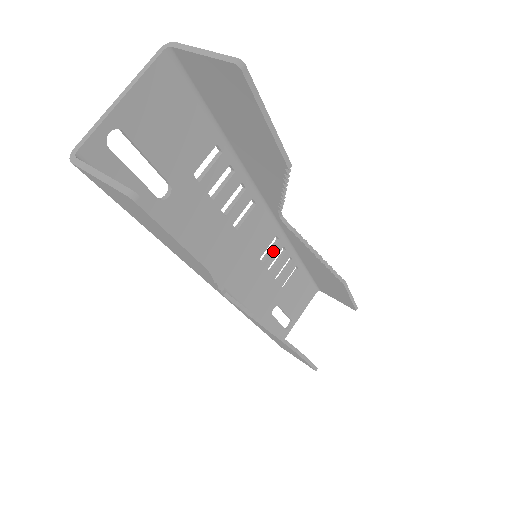
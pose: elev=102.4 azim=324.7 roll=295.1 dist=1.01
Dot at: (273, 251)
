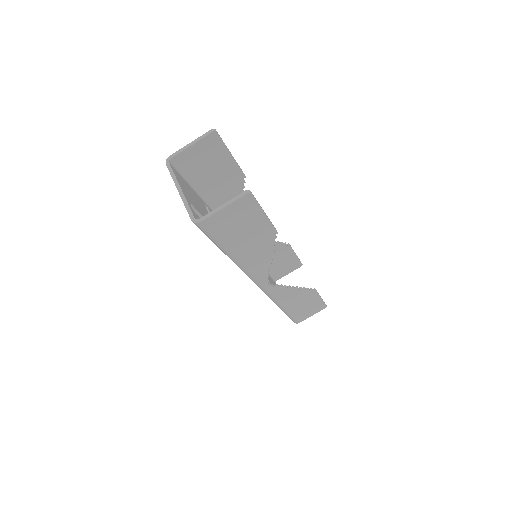
Dot at: occluded
